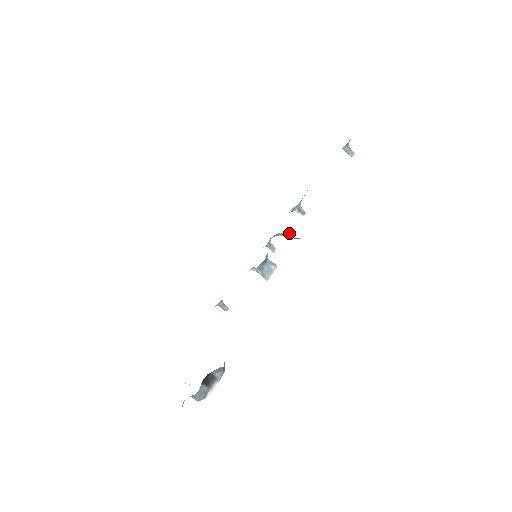
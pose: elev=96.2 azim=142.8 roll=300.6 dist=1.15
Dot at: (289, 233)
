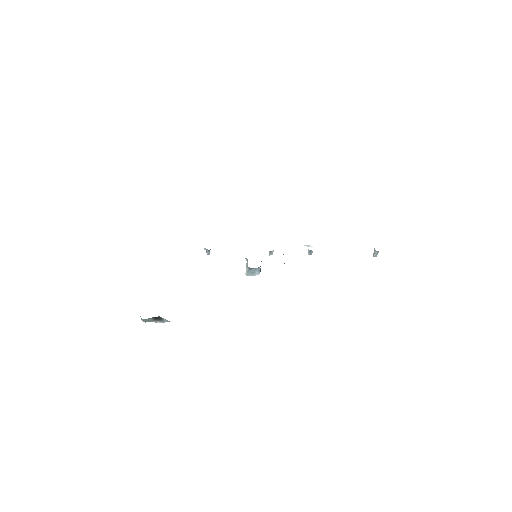
Dot at: occluded
